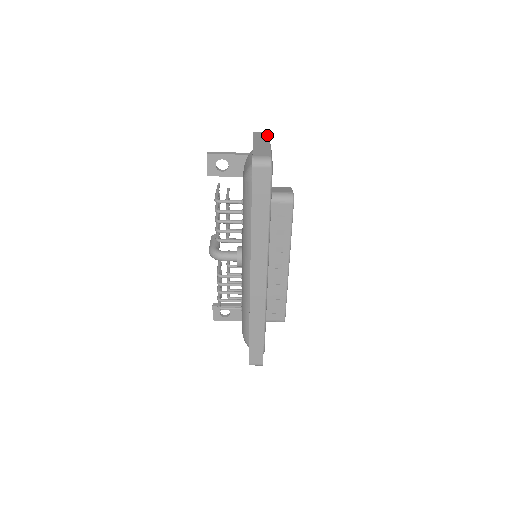
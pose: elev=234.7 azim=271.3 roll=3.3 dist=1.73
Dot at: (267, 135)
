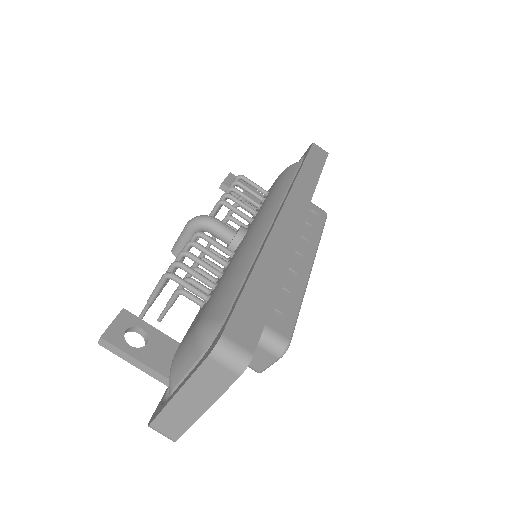
Dot at: occluded
